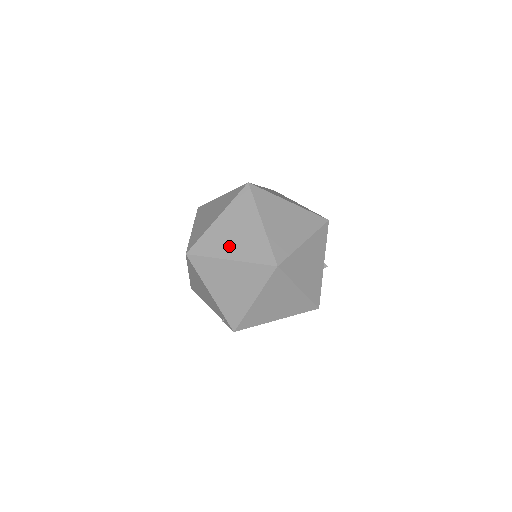
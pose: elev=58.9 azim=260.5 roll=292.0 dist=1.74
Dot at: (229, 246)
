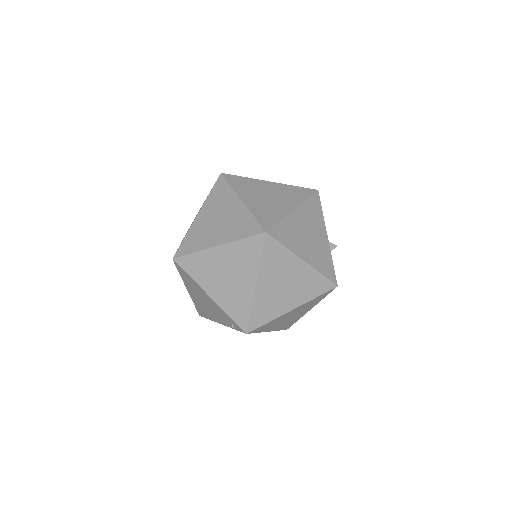
Dot at: (213, 234)
